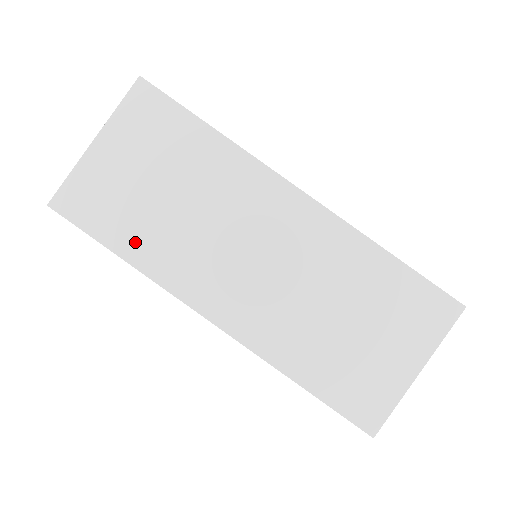
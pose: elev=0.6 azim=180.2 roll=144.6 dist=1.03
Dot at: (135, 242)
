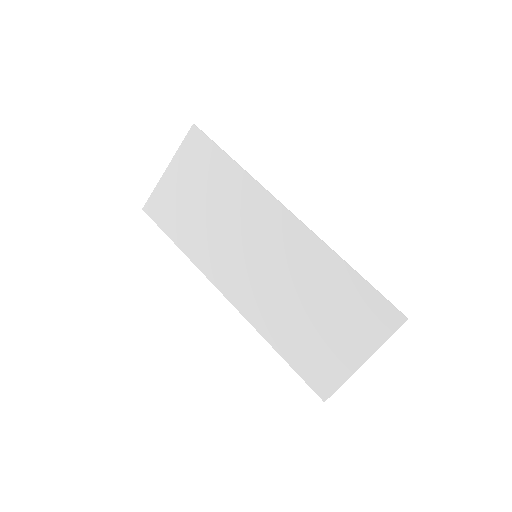
Dot at: (186, 238)
